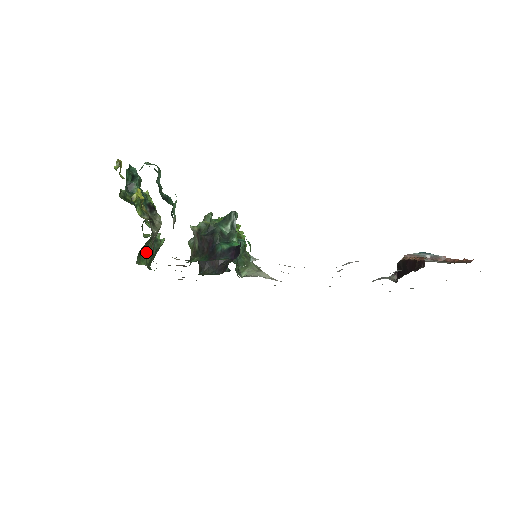
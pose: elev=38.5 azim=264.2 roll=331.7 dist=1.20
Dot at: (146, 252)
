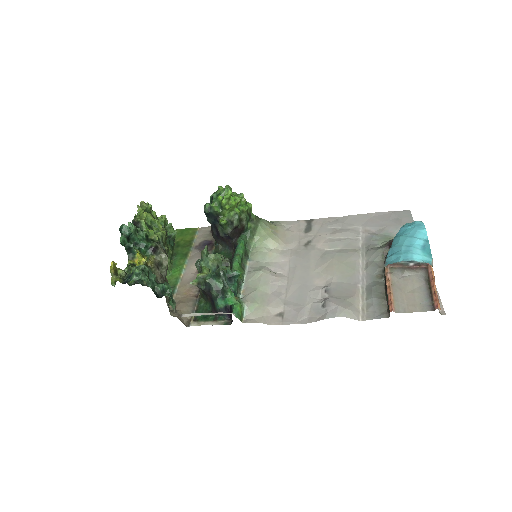
Dot at: occluded
